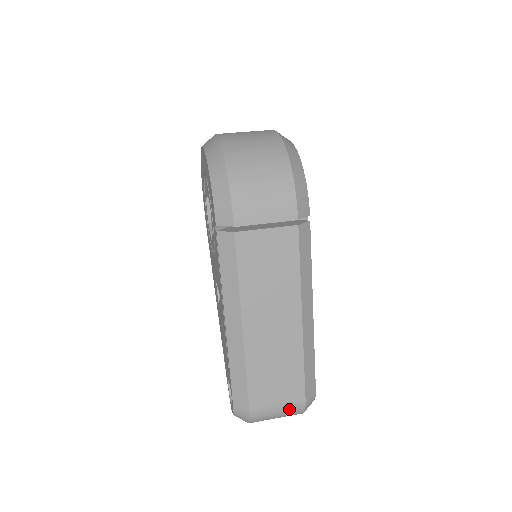
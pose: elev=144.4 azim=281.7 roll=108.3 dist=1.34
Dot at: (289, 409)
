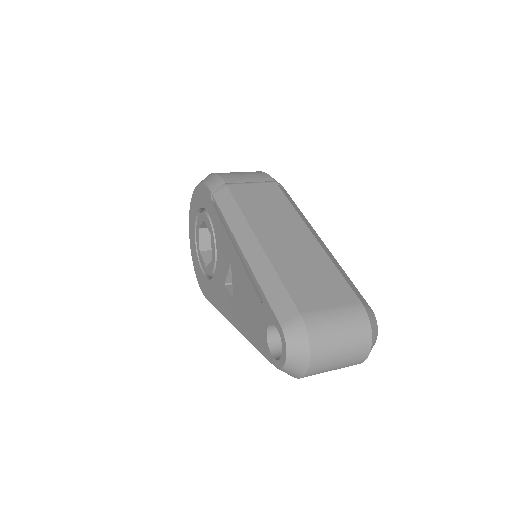
Dot at: (348, 314)
